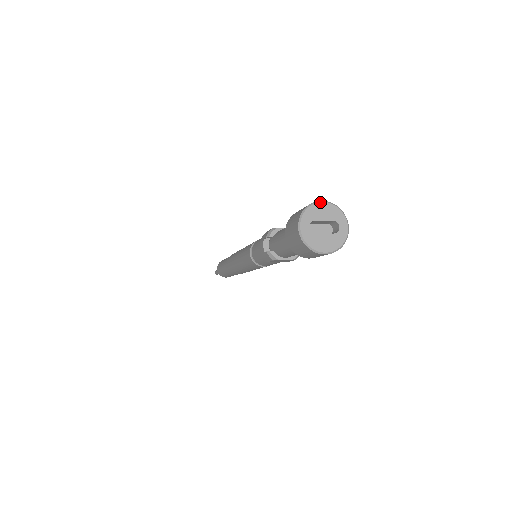
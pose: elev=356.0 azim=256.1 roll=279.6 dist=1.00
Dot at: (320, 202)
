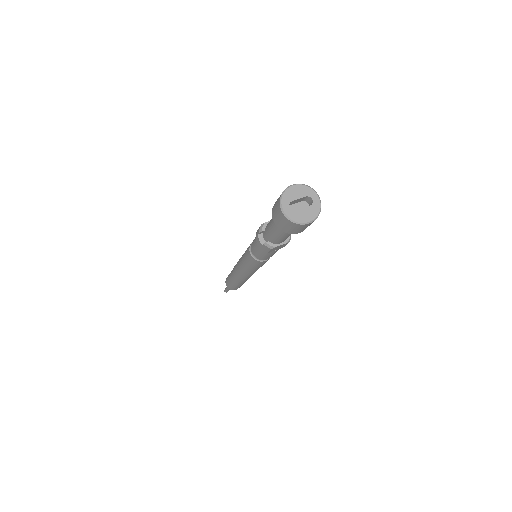
Dot at: (291, 186)
